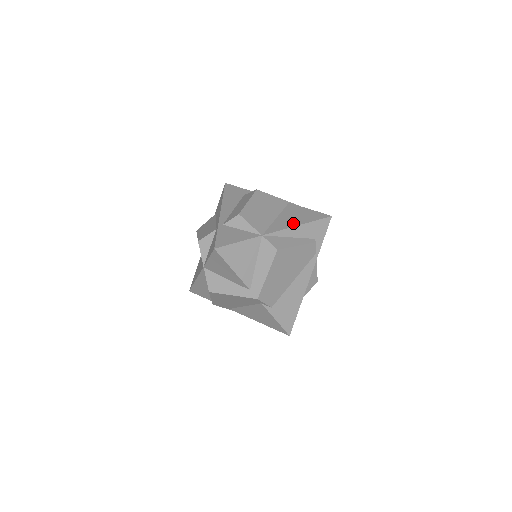
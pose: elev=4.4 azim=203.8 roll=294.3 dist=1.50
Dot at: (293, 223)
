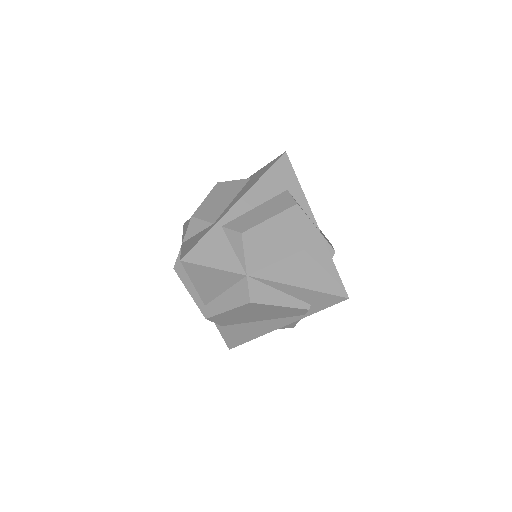
Dot at: (297, 279)
